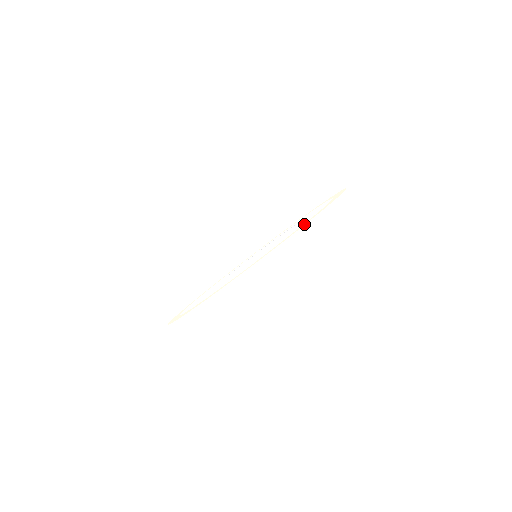
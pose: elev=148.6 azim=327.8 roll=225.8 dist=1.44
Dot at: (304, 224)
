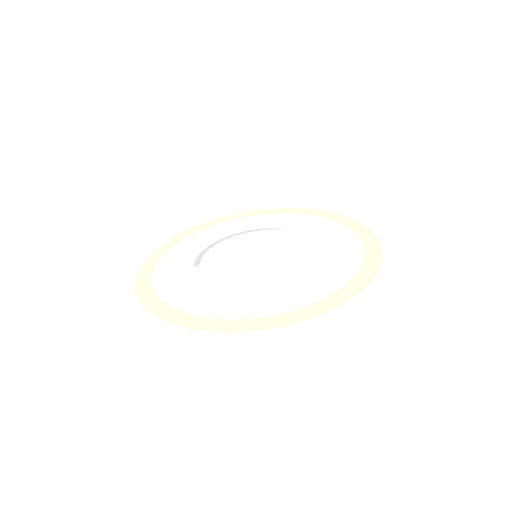
Dot at: (376, 255)
